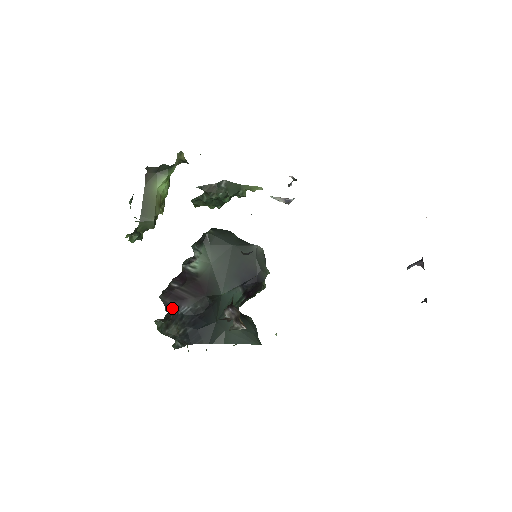
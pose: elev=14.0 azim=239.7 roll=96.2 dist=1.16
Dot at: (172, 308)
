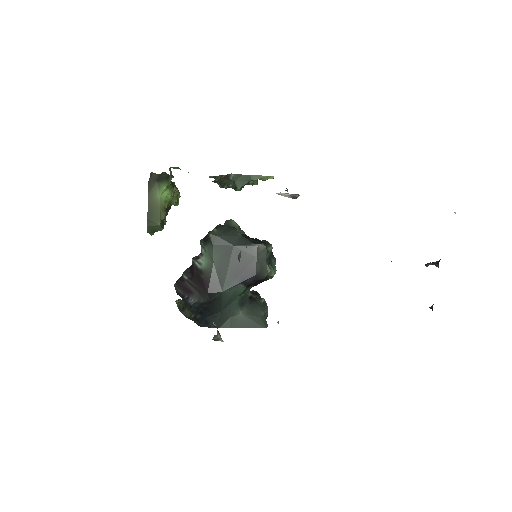
Dot at: (183, 297)
